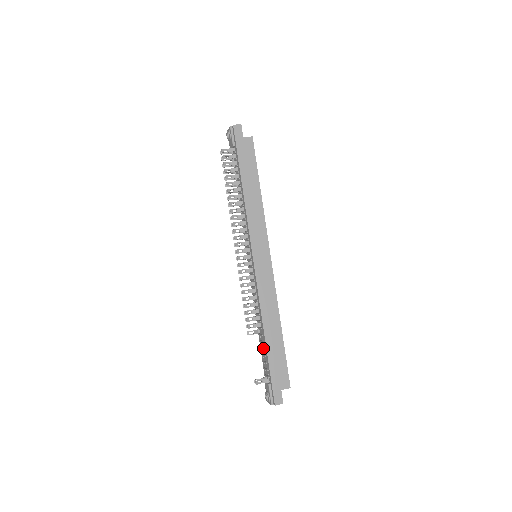
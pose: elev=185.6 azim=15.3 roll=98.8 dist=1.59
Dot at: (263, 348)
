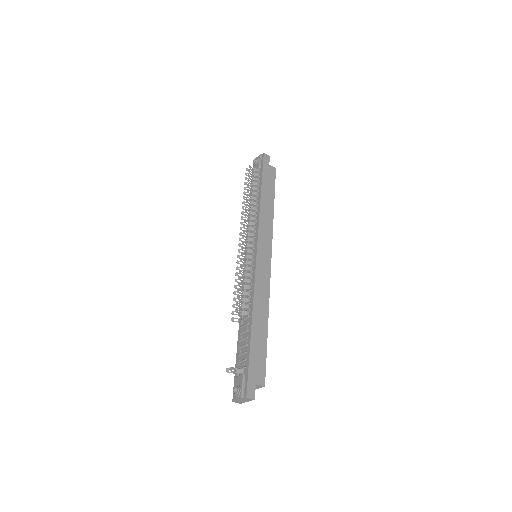
Dot at: (245, 337)
